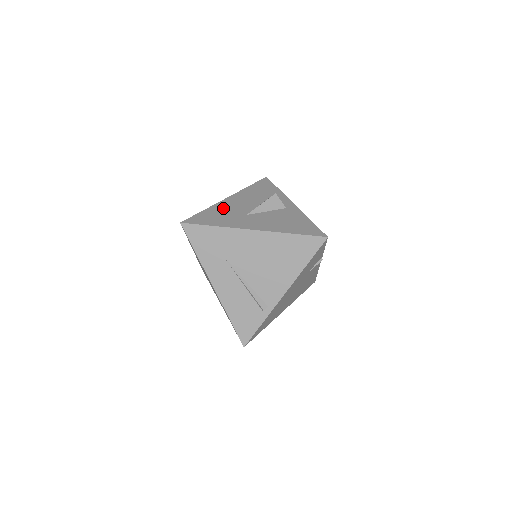
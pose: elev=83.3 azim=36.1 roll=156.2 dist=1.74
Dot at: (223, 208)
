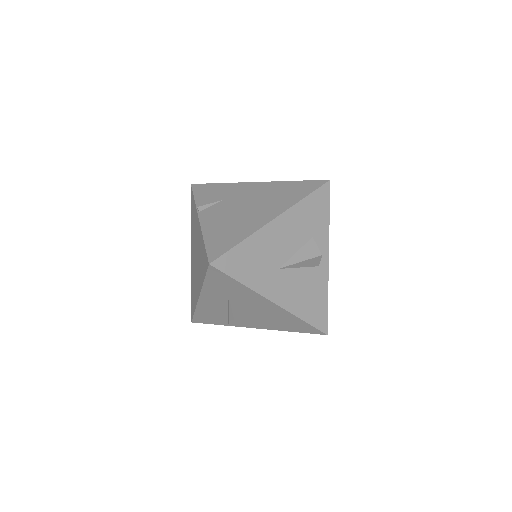
Dot at: (262, 245)
